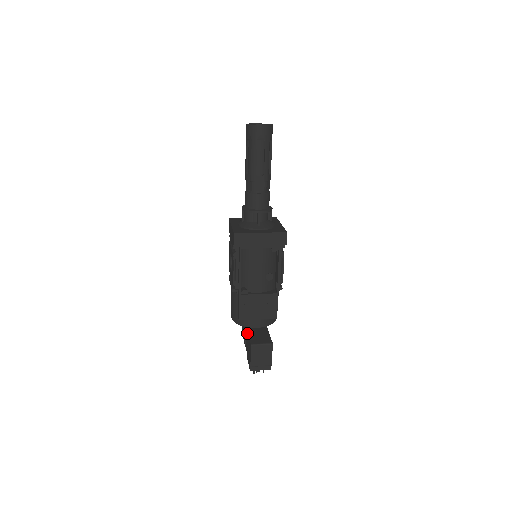
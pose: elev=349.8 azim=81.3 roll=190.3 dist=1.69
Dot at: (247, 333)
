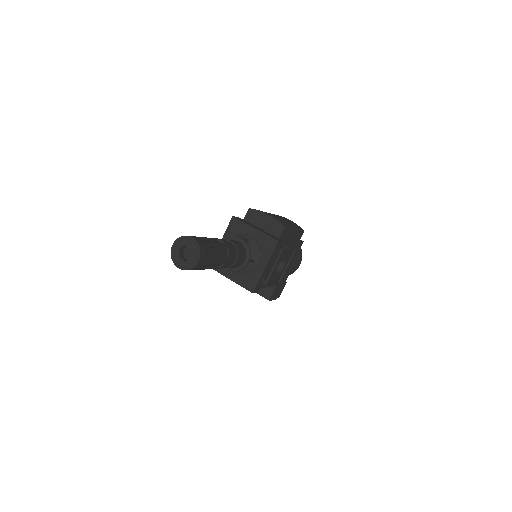
Dot at: occluded
